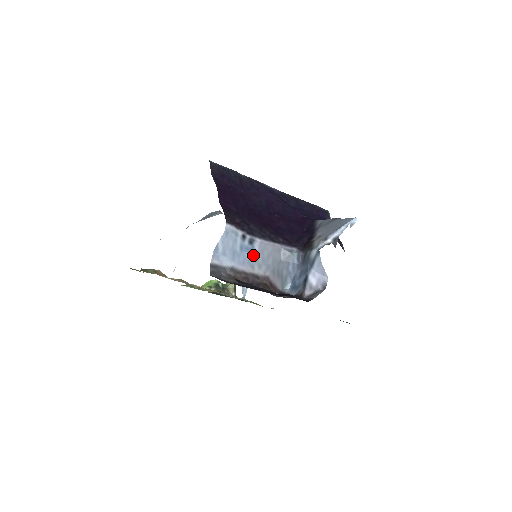
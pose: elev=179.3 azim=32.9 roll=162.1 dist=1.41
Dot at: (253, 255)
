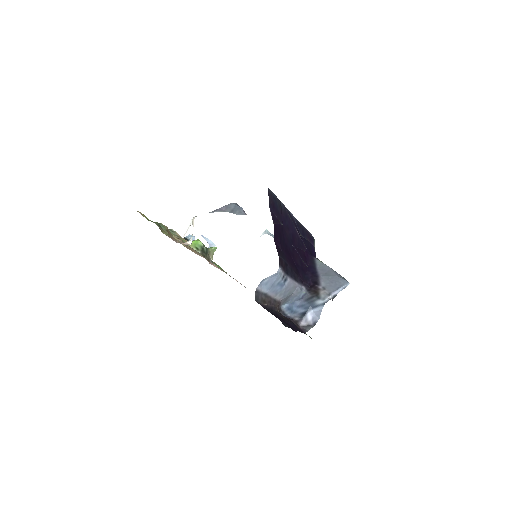
Dot at: (281, 288)
